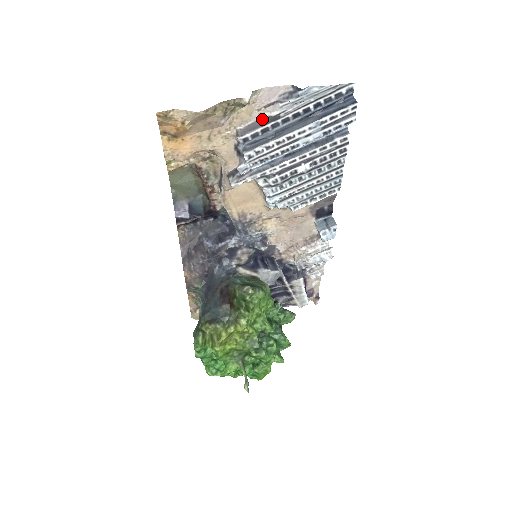
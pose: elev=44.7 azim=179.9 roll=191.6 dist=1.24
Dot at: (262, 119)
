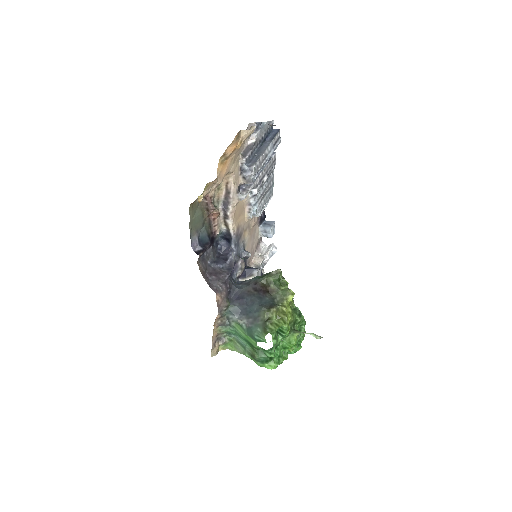
Dot at: (248, 146)
